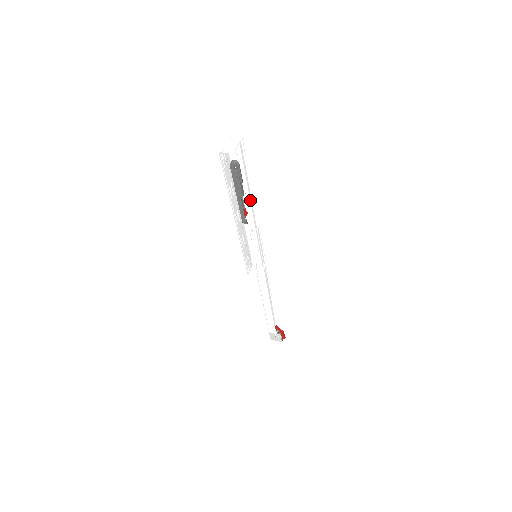
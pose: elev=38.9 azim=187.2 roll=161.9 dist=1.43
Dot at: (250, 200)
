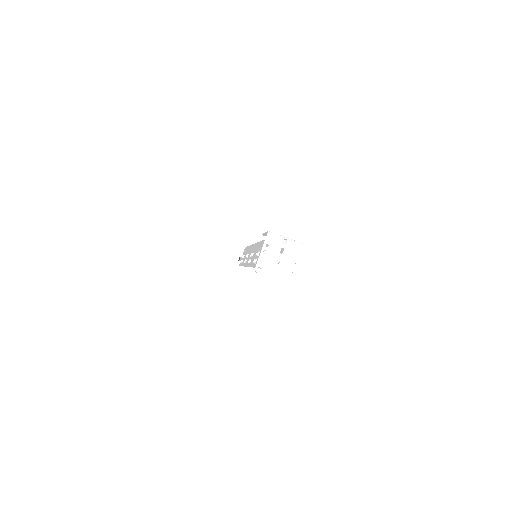
Dot at: occluded
